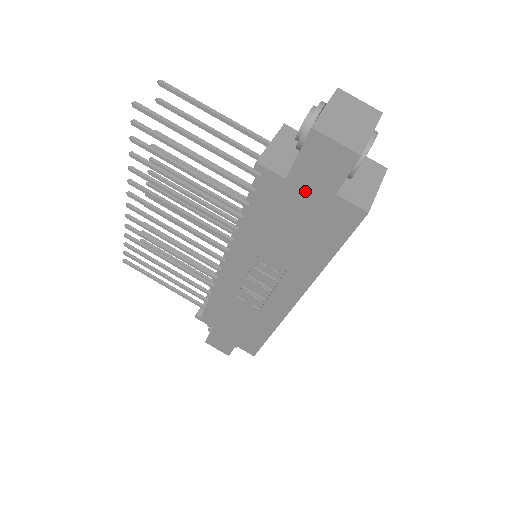
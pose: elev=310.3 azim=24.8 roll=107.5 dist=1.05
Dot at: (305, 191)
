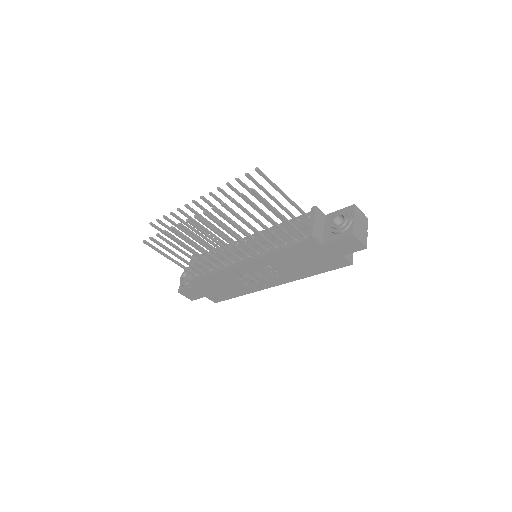
Dot at: (328, 251)
